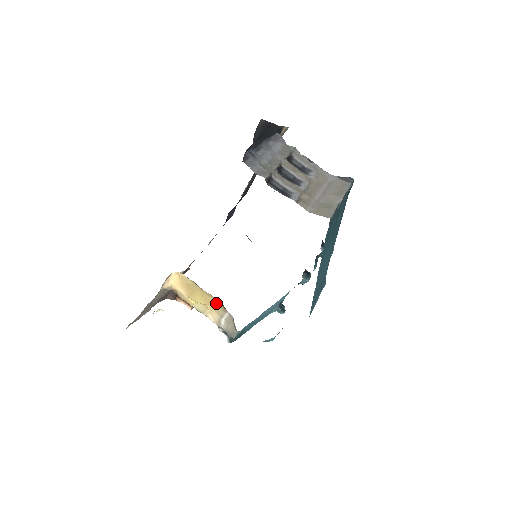
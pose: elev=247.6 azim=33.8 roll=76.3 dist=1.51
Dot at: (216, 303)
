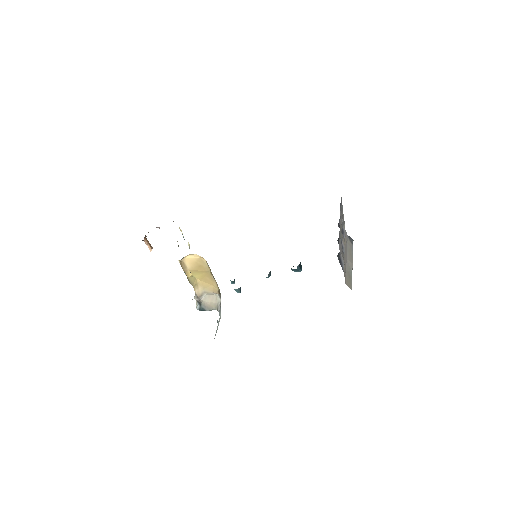
Dot at: (211, 284)
